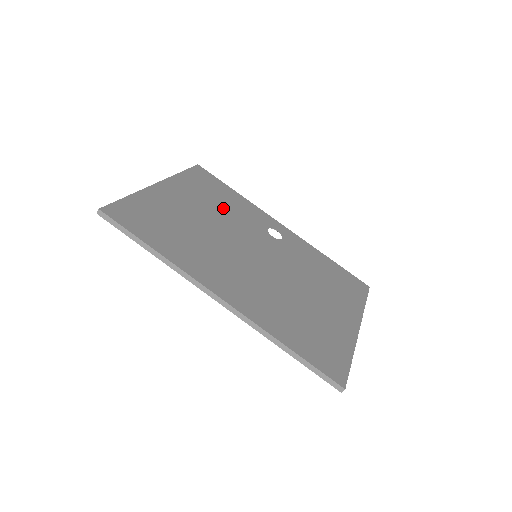
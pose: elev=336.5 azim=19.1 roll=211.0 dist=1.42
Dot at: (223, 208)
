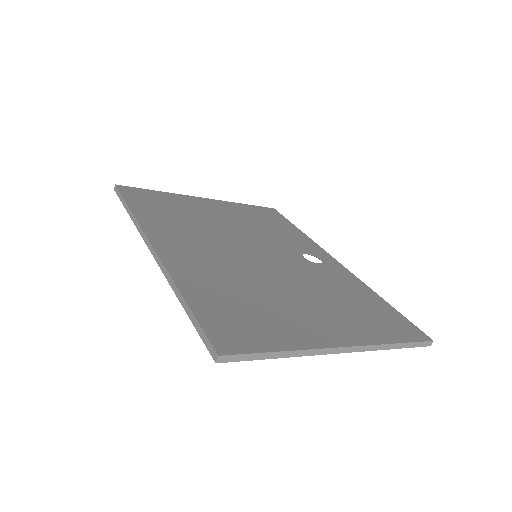
Dot at: (261, 227)
